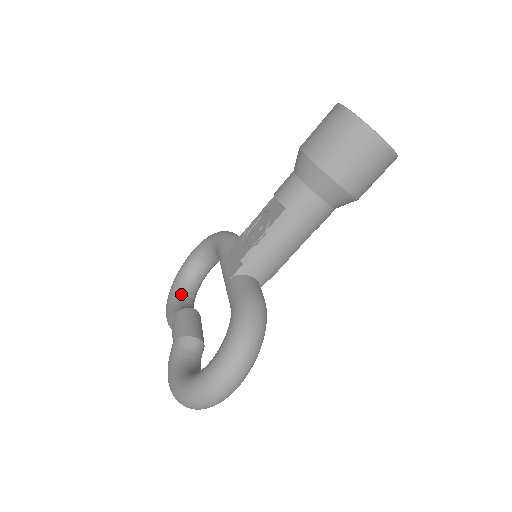
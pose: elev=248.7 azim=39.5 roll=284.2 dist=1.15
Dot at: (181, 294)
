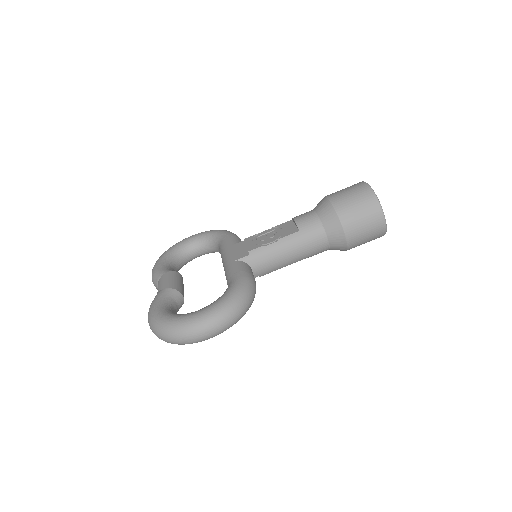
Dot at: (172, 262)
